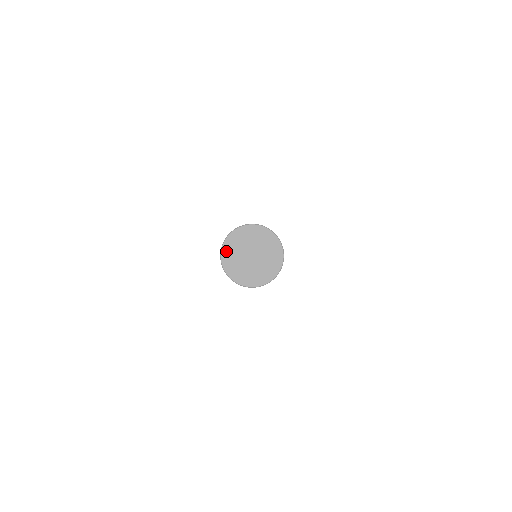
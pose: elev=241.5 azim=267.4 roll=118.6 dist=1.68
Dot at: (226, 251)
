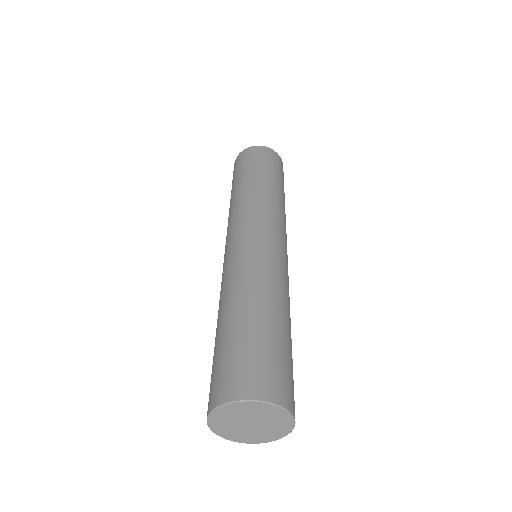
Dot at: (223, 410)
